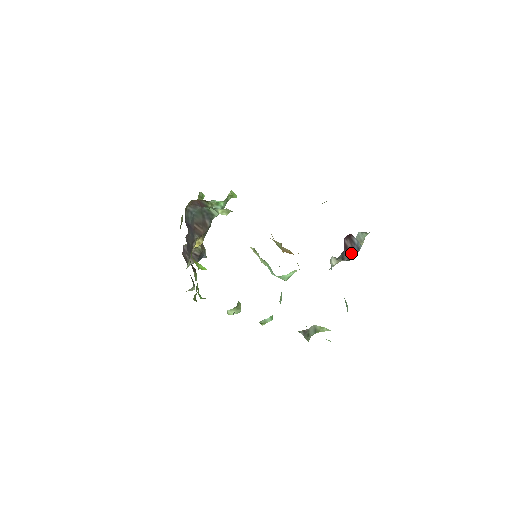
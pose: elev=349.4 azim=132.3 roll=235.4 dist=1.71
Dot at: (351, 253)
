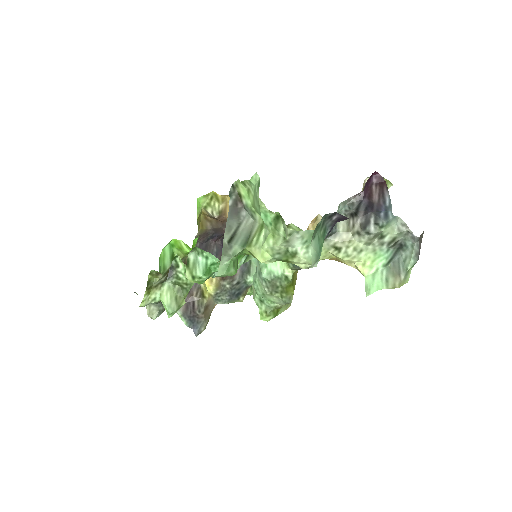
Dot at: (373, 209)
